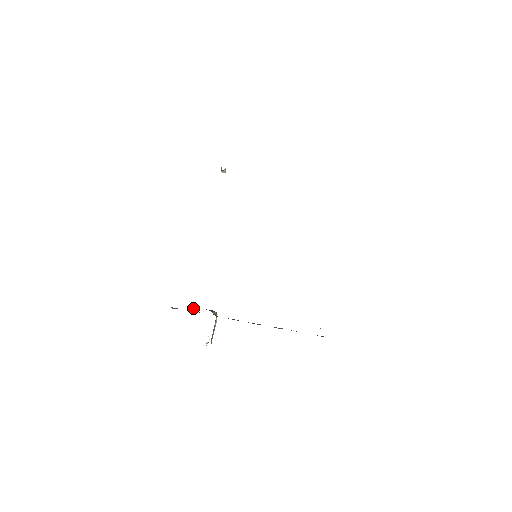
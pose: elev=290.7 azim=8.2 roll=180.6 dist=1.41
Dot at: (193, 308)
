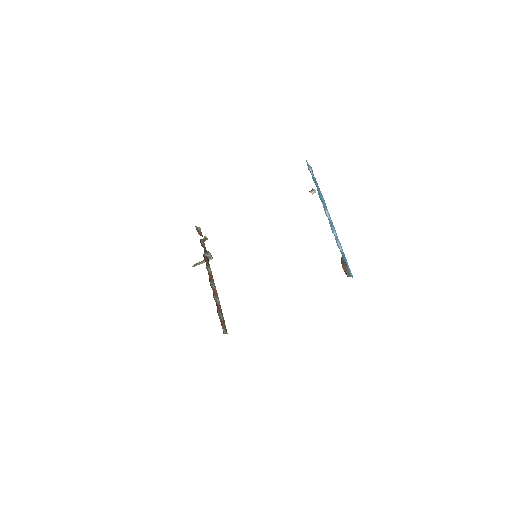
Dot at: (204, 240)
